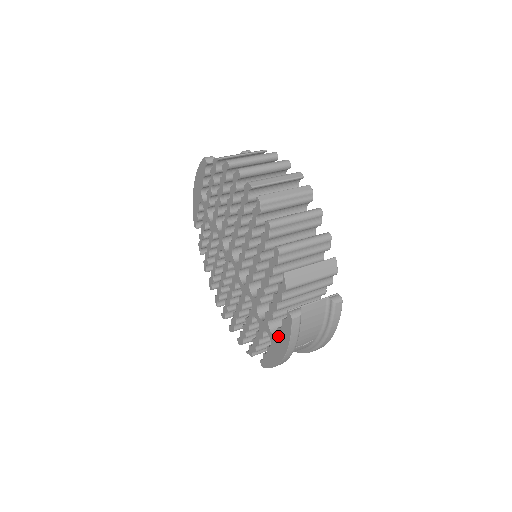
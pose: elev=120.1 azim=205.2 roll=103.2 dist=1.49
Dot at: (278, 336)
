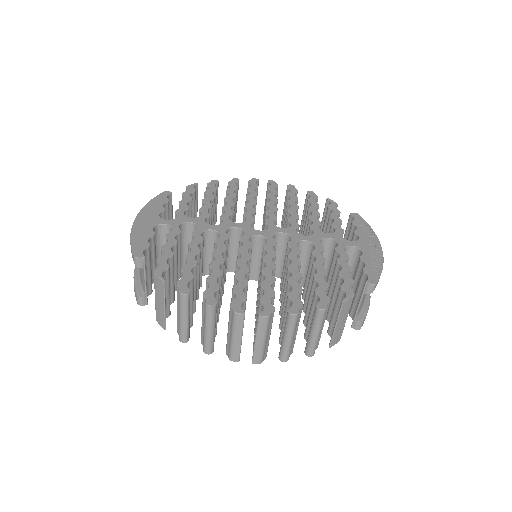
Dot at: occluded
